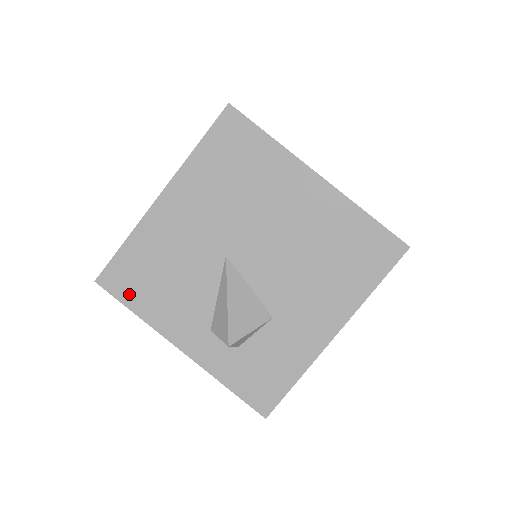
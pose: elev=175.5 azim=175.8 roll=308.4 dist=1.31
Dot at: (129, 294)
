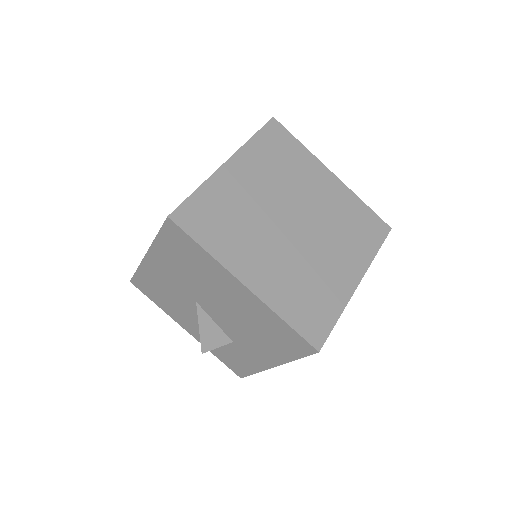
Dot at: (150, 295)
